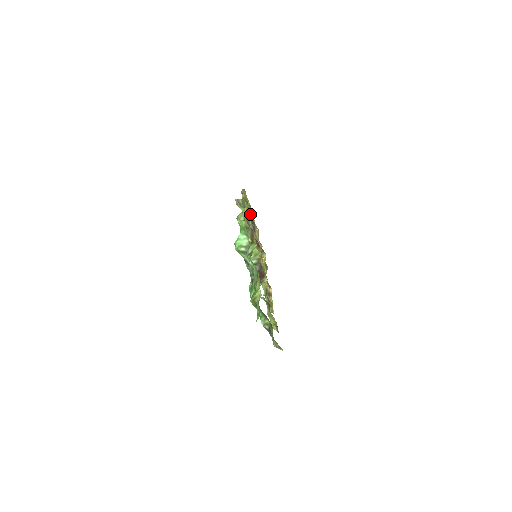
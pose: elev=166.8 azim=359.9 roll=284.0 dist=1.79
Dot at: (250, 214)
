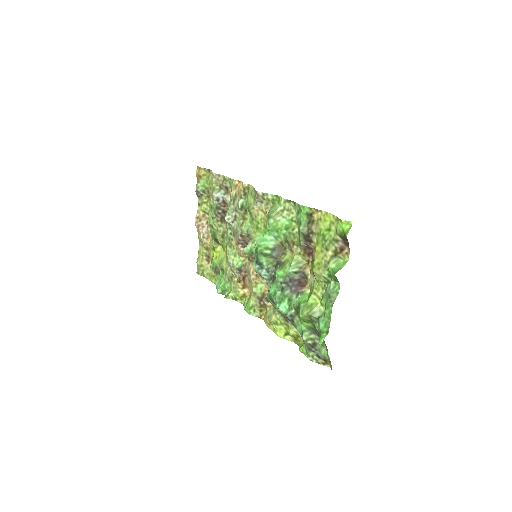
Dot at: (201, 197)
